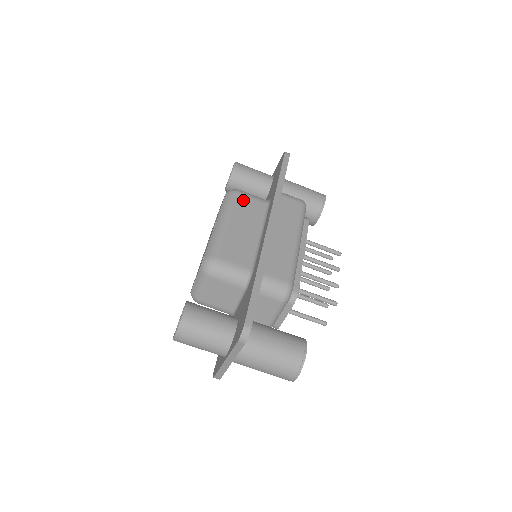
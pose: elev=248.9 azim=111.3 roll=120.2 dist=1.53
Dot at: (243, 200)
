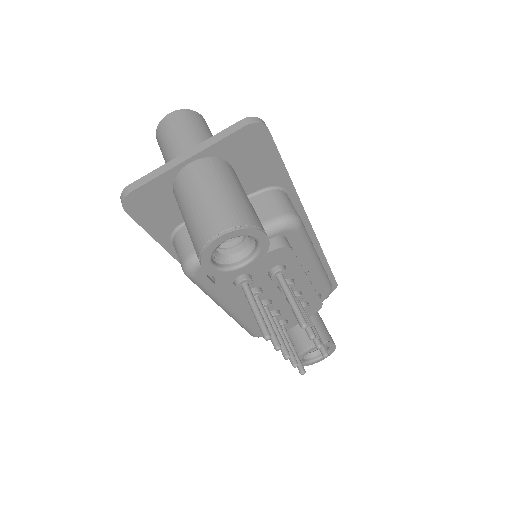
Dot at: occluded
